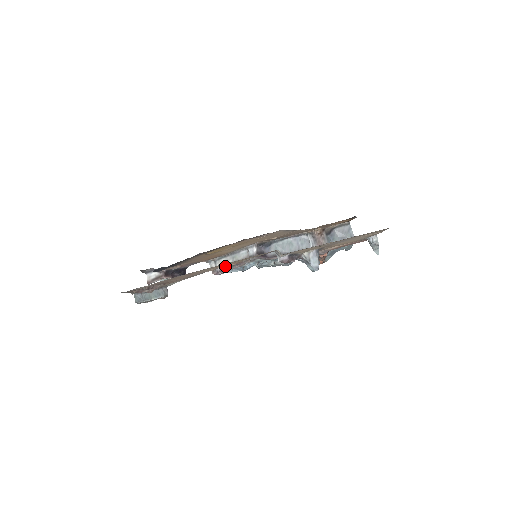
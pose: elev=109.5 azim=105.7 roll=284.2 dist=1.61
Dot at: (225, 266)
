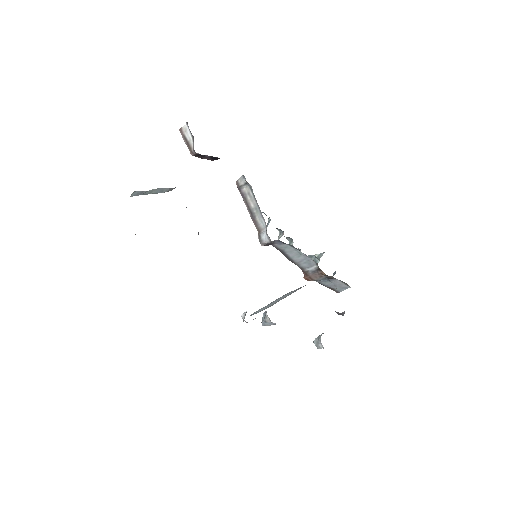
Dot at: (247, 198)
